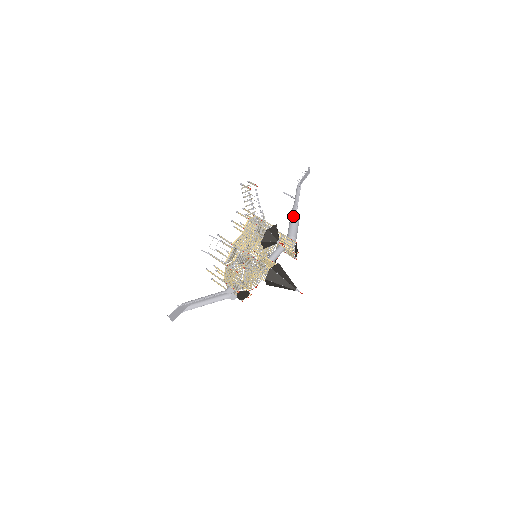
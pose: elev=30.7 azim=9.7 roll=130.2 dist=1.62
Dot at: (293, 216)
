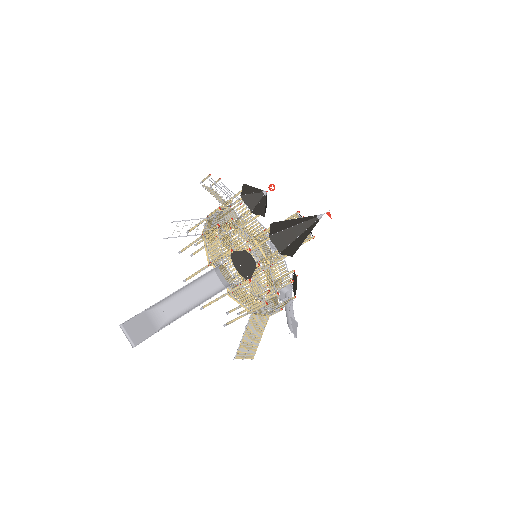
Dot at: occluded
